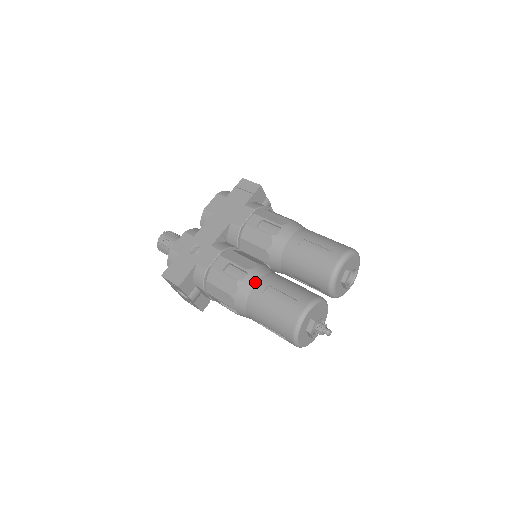
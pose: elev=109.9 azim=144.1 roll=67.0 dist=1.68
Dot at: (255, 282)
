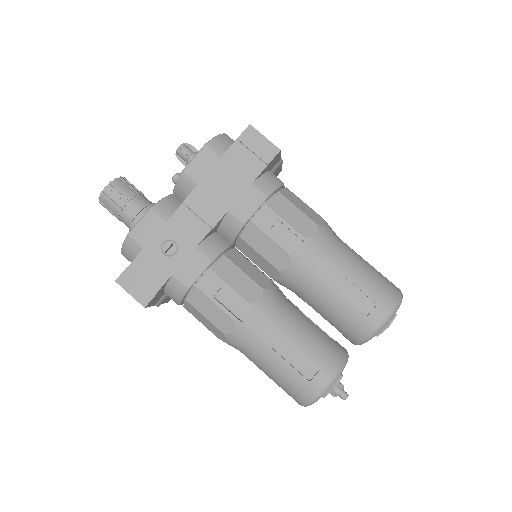
Dot at: (261, 326)
